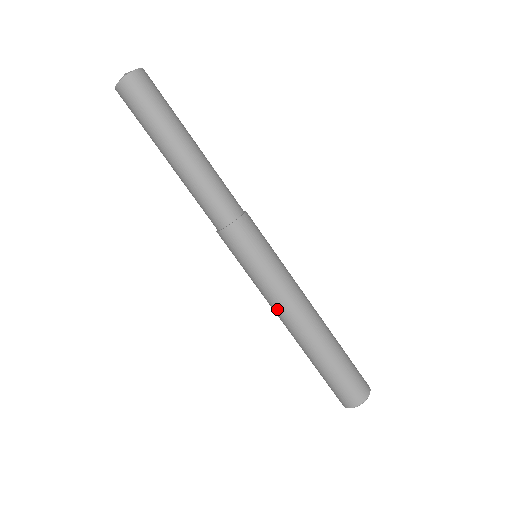
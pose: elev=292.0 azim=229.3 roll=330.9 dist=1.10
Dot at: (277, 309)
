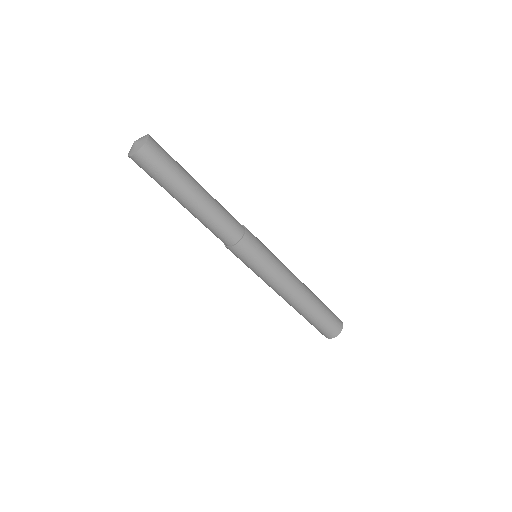
Dot at: (276, 290)
